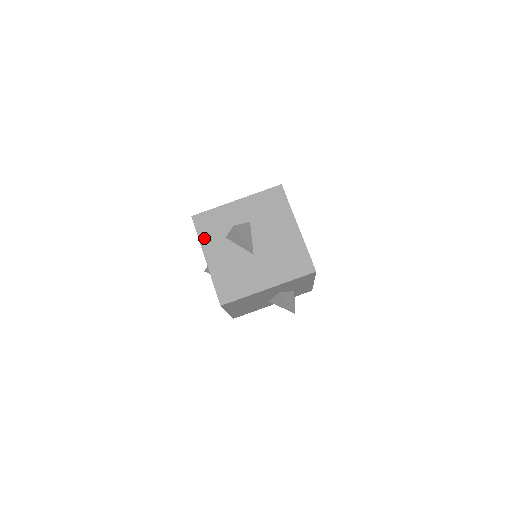
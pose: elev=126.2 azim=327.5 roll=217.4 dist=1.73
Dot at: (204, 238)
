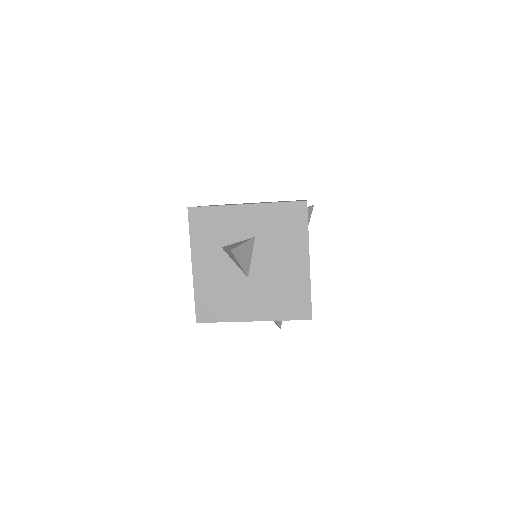
Dot at: (196, 240)
